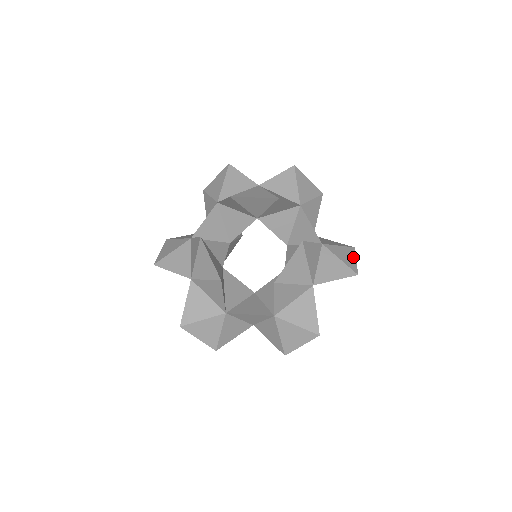
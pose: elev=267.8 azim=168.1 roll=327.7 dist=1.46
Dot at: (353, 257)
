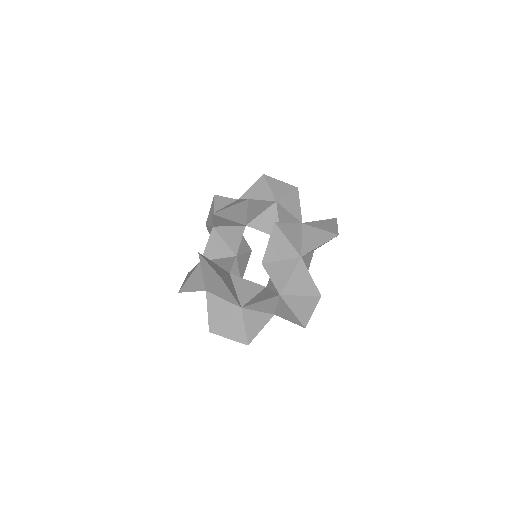
Dot at: (334, 225)
